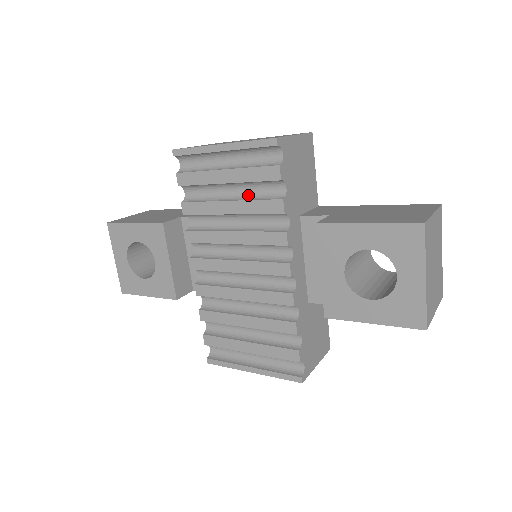
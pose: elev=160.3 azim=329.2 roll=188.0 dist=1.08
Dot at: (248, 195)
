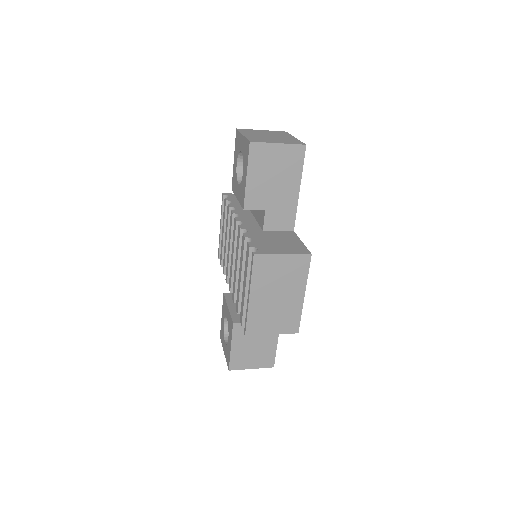
Dot at: occluded
